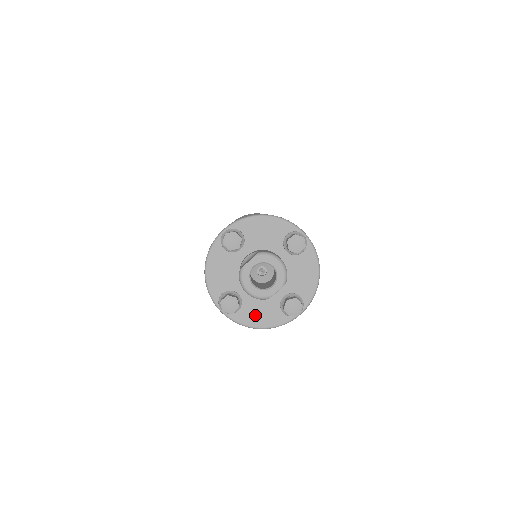
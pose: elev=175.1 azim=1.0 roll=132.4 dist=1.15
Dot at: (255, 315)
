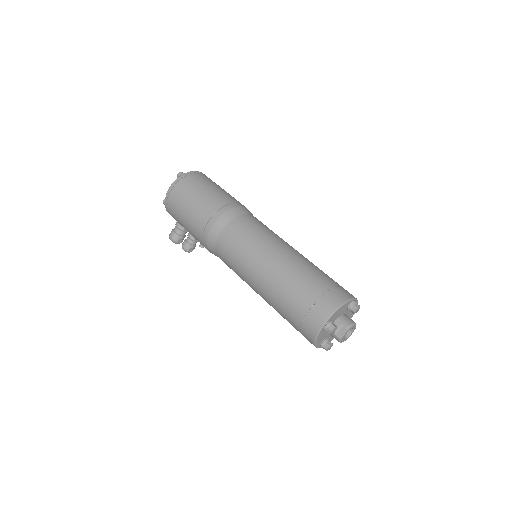
Dot at: (332, 337)
